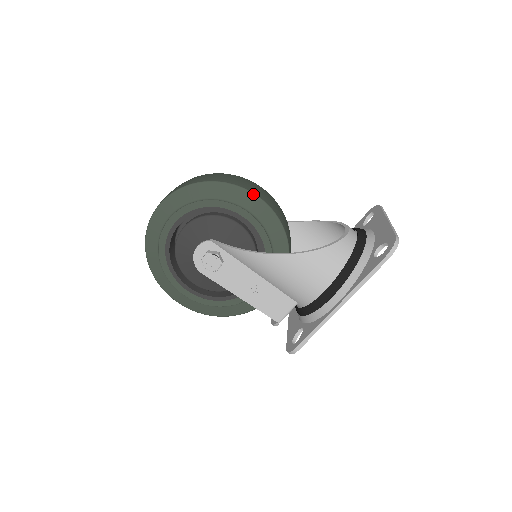
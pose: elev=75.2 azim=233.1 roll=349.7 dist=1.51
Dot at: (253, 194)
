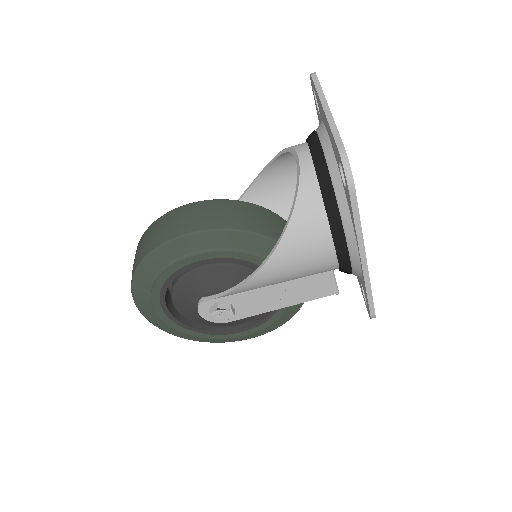
Dot at: (179, 238)
